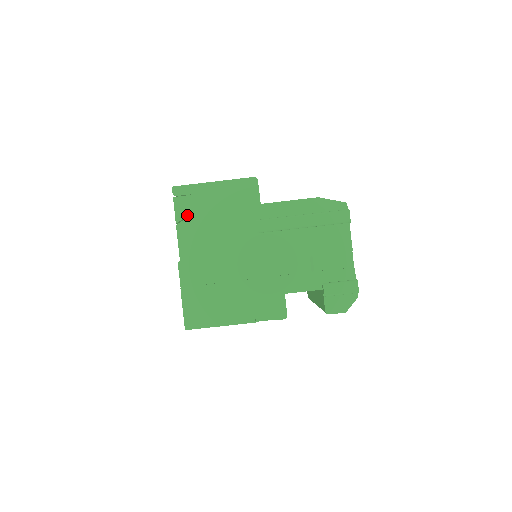
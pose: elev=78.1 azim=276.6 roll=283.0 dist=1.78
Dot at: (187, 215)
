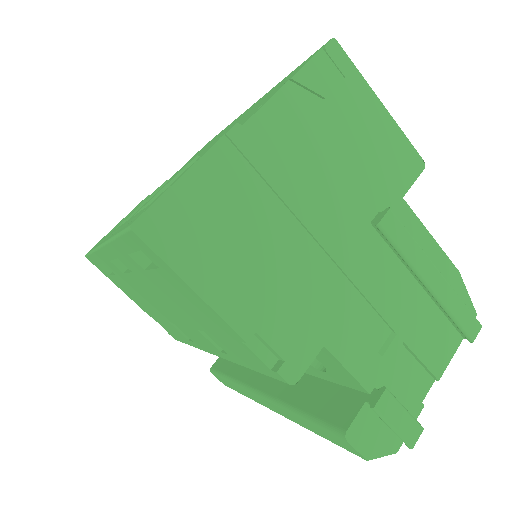
Dot at: (315, 90)
